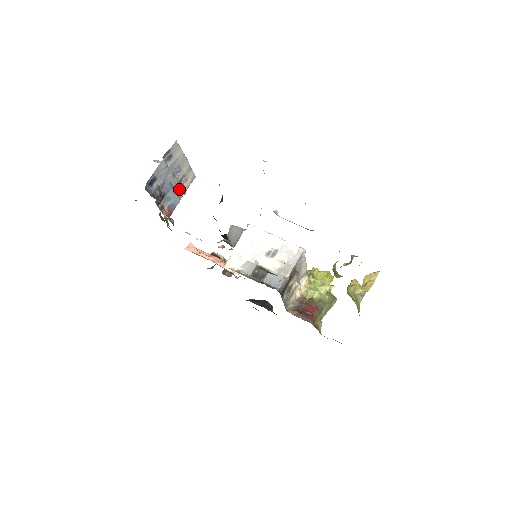
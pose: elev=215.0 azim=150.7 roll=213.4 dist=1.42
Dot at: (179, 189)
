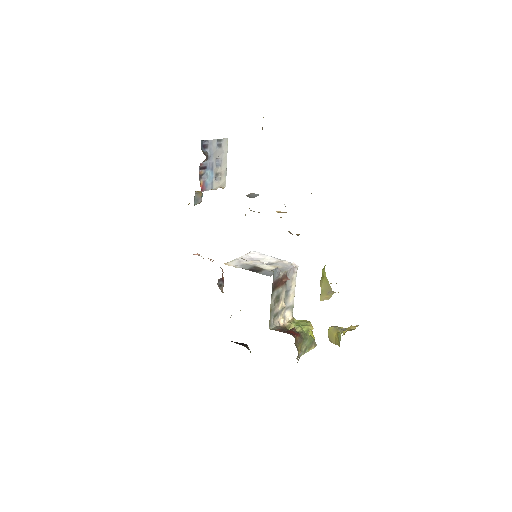
Dot at: (214, 179)
